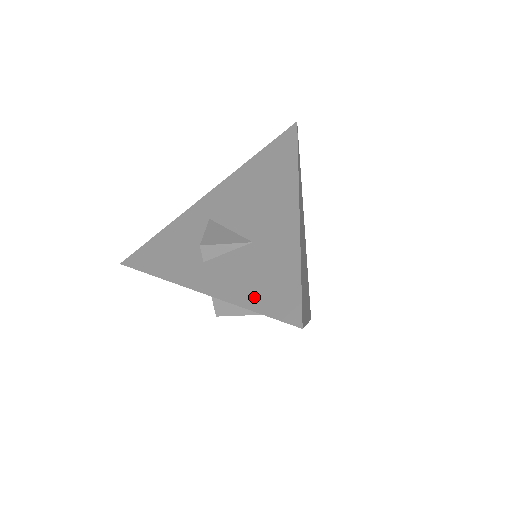
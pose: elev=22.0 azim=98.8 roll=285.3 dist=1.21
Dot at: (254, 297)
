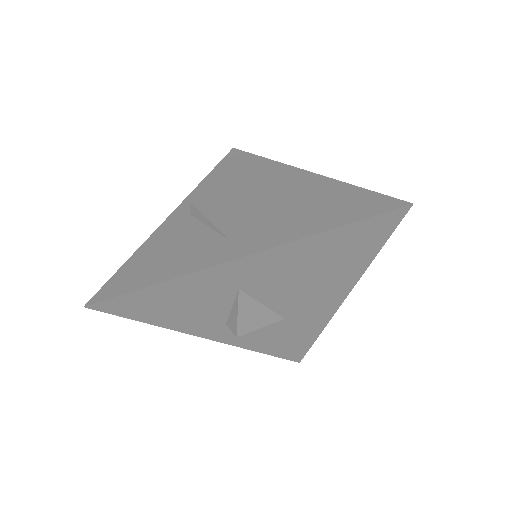
Dot at: (272, 349)
